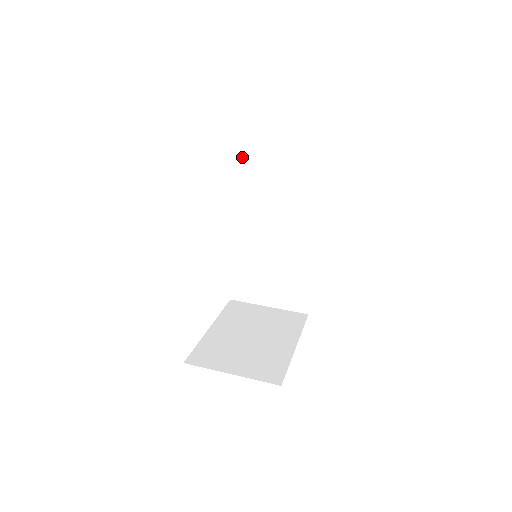
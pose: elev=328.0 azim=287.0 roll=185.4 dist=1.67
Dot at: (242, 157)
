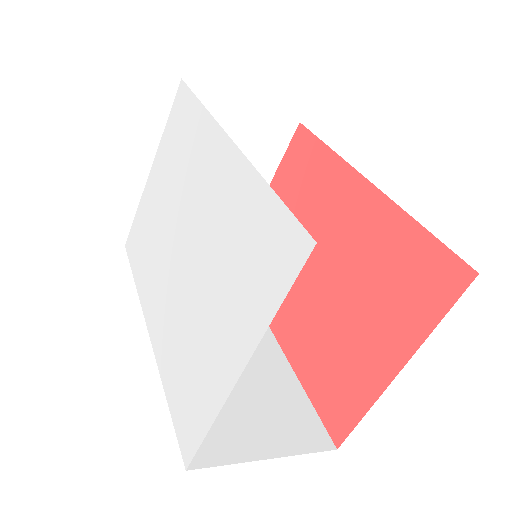
Dot at: occluded
